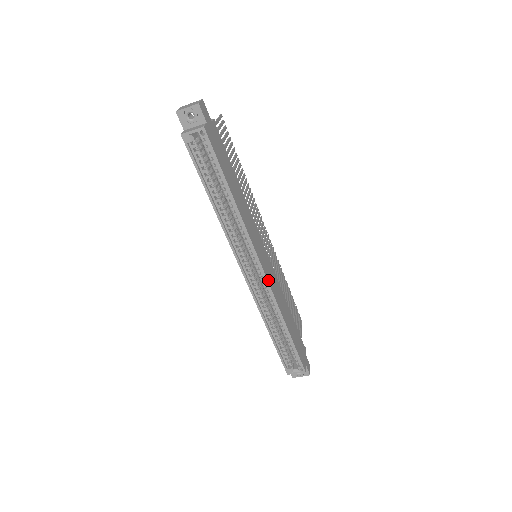
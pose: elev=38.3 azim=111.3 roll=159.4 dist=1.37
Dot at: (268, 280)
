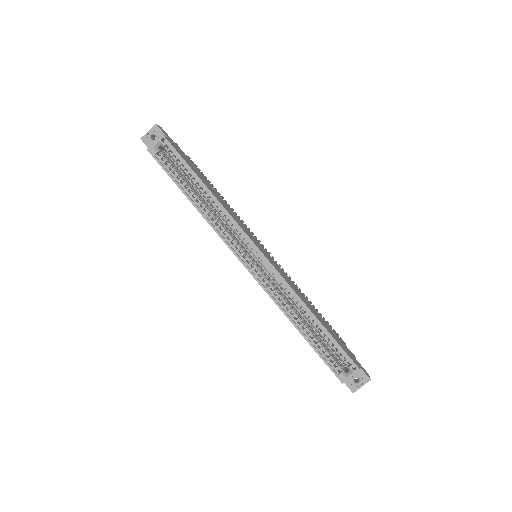
Dot at: (271, 264)
